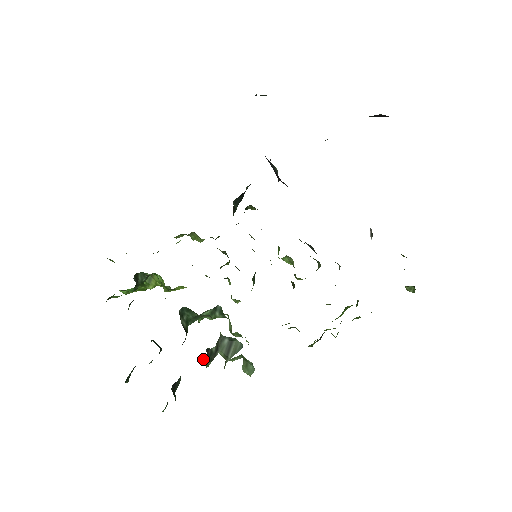
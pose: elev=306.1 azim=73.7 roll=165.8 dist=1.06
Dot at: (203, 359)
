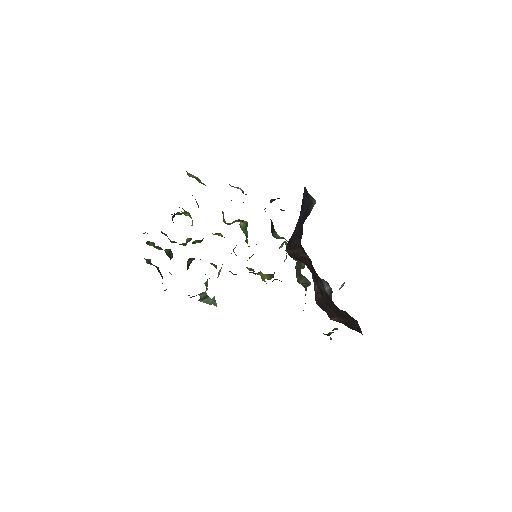
Dot at: occluded
